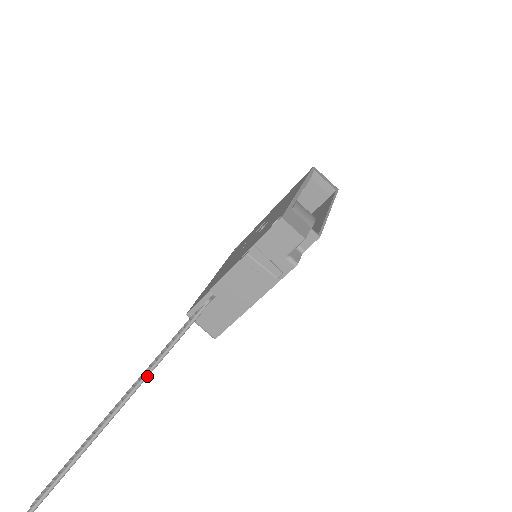
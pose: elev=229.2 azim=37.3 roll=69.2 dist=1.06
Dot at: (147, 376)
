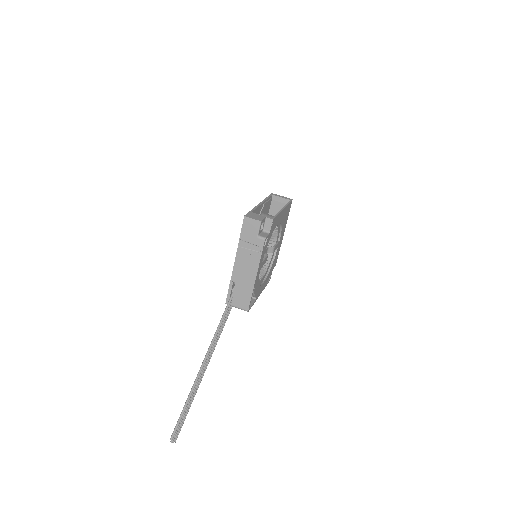
Dot at: (213, 342)
